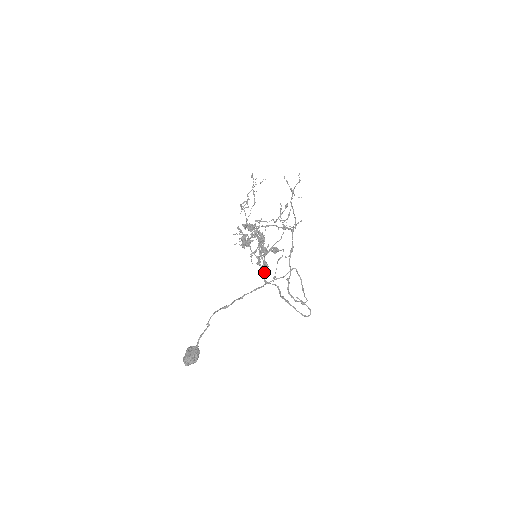
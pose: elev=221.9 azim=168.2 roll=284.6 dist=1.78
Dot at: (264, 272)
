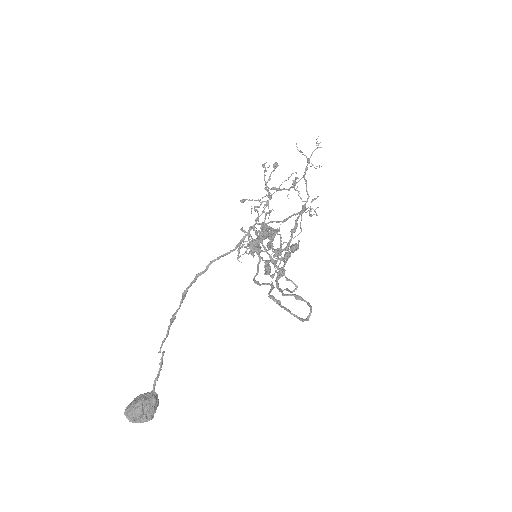
Dot at: (257, 271)
